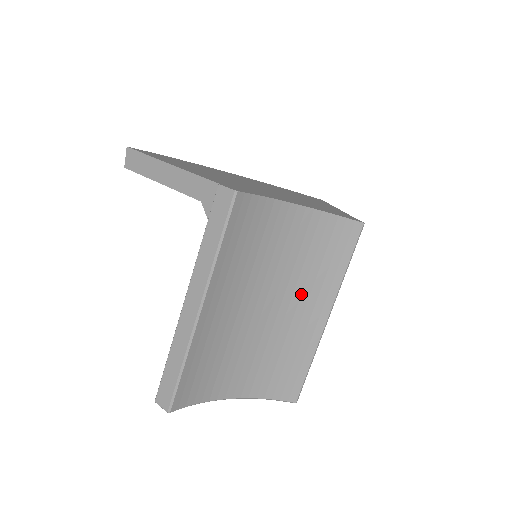
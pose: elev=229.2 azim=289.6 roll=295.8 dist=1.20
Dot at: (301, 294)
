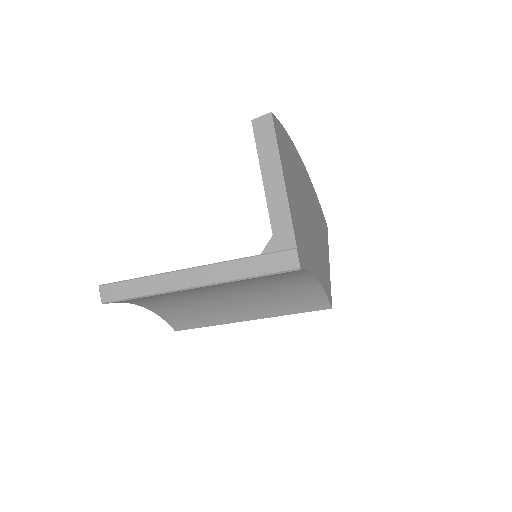
Dot at: (253, 303)
